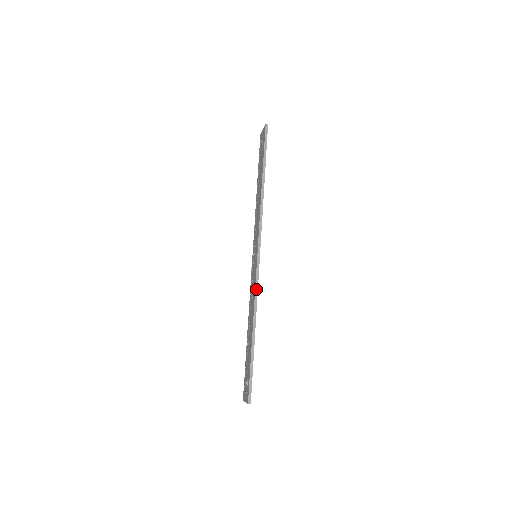
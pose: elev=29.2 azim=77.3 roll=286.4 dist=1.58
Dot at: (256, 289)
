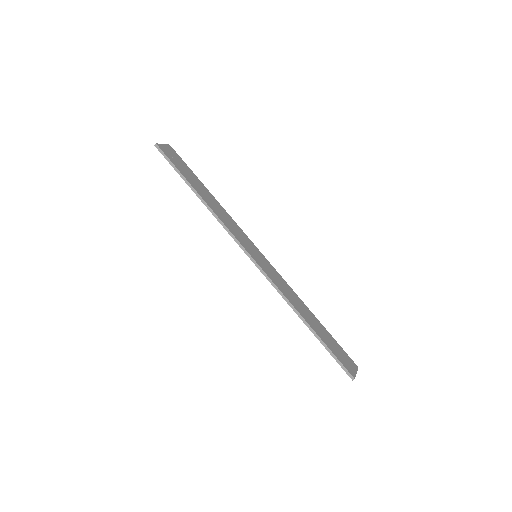
Dot at: (276, 289)
